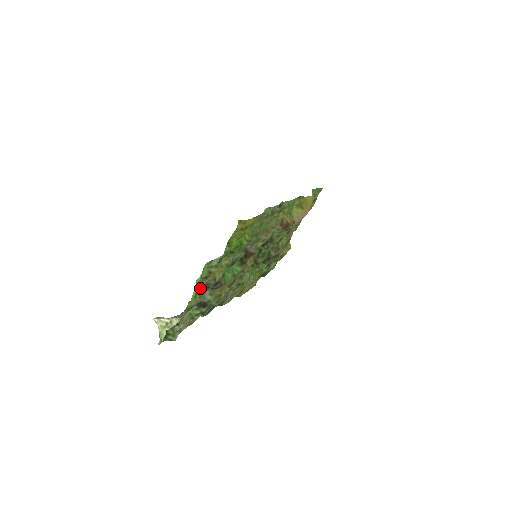
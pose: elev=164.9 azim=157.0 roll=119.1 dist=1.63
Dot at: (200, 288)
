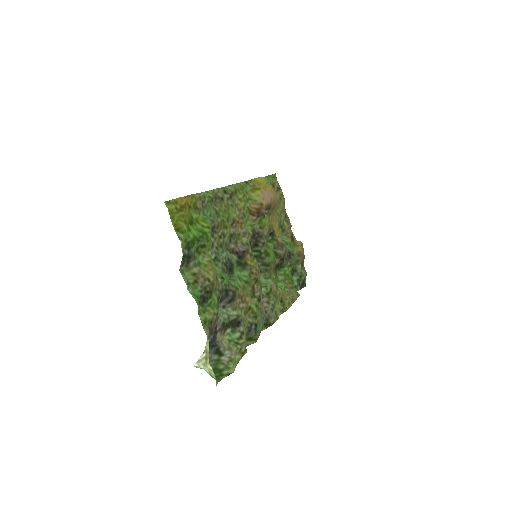
Dot at: (200, 296)
